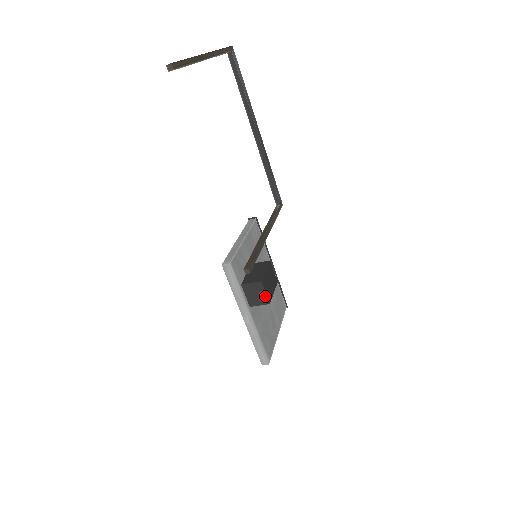
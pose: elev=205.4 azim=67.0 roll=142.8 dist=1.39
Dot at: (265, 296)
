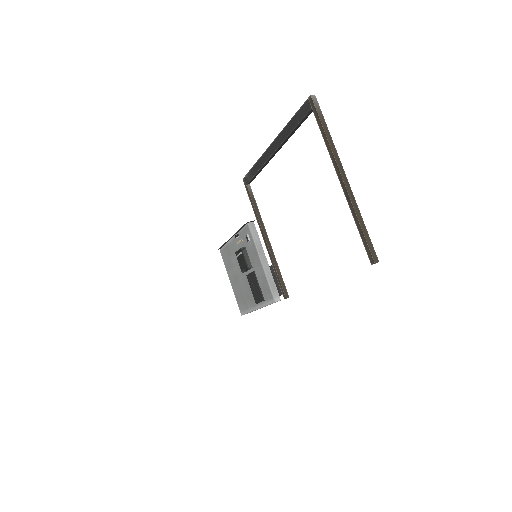
Dot at: occluded
